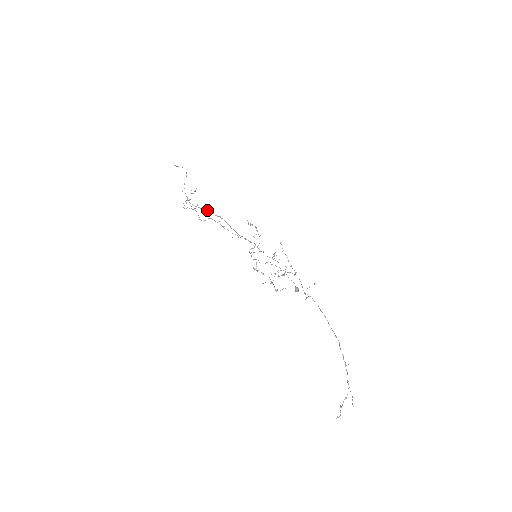
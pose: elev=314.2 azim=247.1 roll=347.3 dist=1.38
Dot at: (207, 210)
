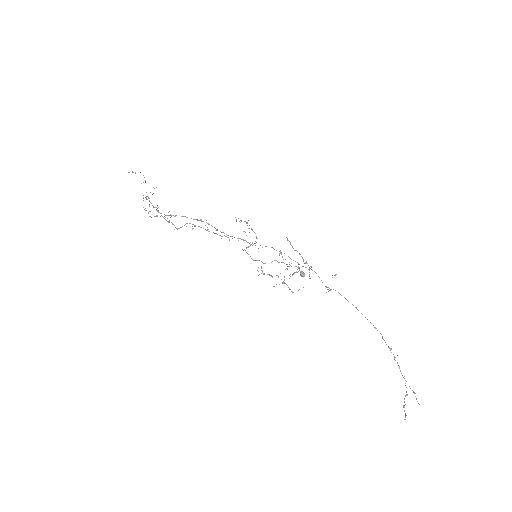
Dot at: (183, 216)
